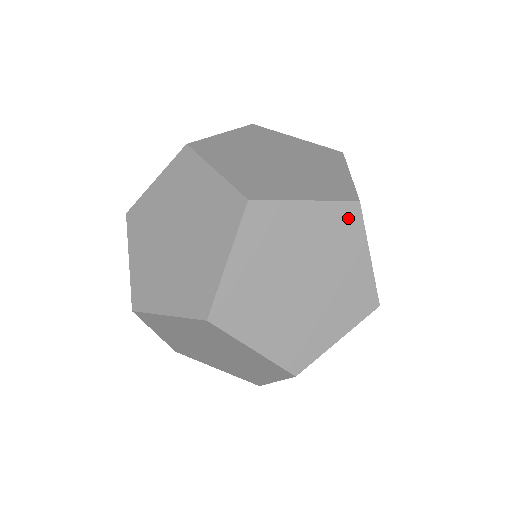
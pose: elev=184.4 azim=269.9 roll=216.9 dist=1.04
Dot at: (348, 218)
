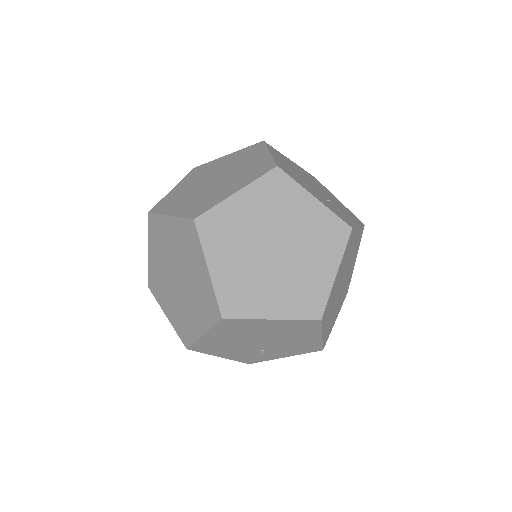
Dot at: (254, 148)
